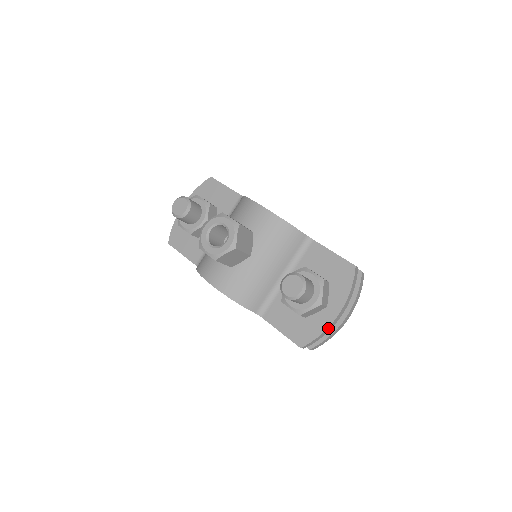
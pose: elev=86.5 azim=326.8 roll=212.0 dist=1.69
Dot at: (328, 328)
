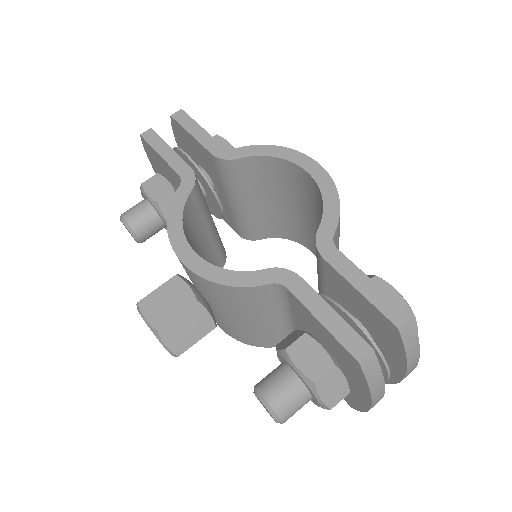
Dot at: occluded
